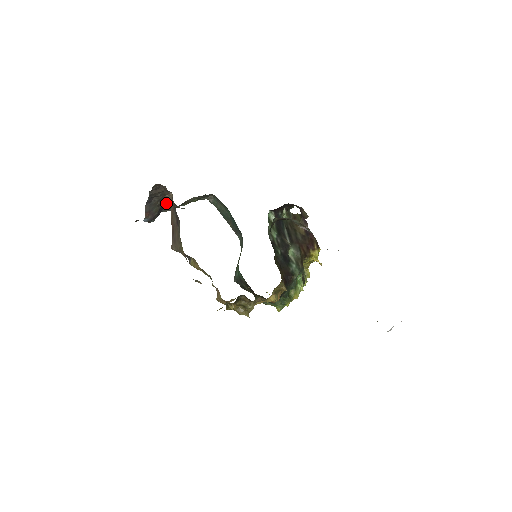
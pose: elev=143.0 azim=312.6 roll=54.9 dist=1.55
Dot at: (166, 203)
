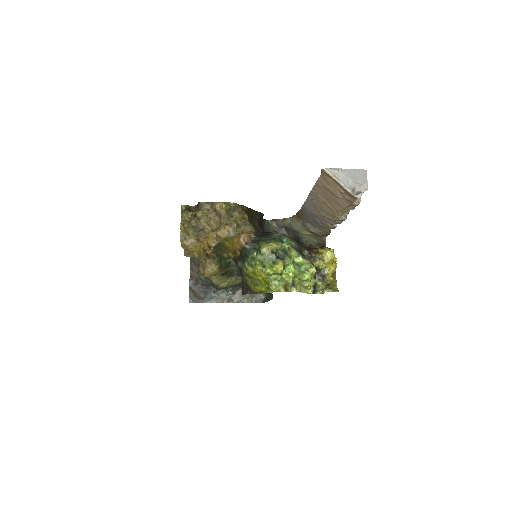
Dot at: occluded
